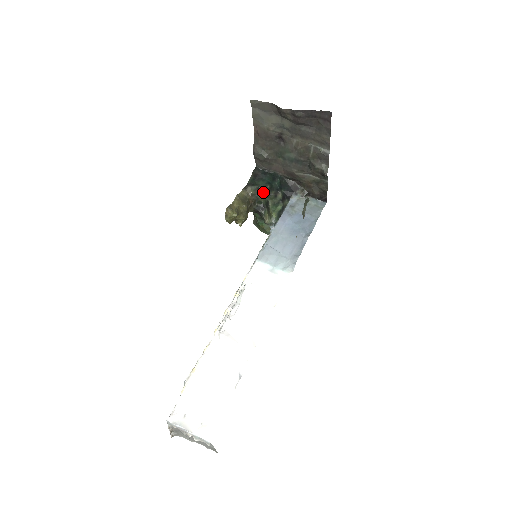
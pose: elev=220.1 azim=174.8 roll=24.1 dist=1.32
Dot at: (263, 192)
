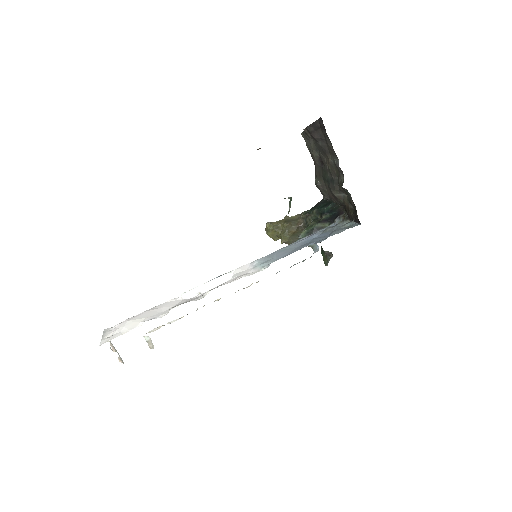
Dot at: (312, 216)
